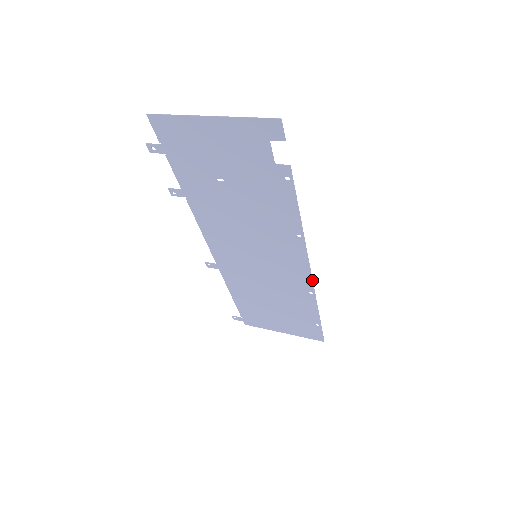
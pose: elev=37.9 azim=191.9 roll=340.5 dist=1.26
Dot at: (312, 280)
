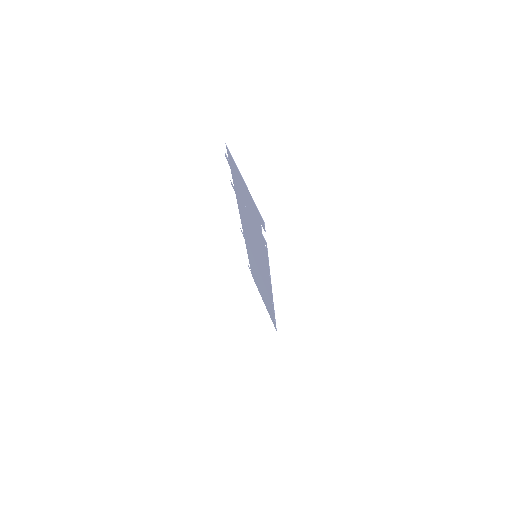
Dot at: occluded
